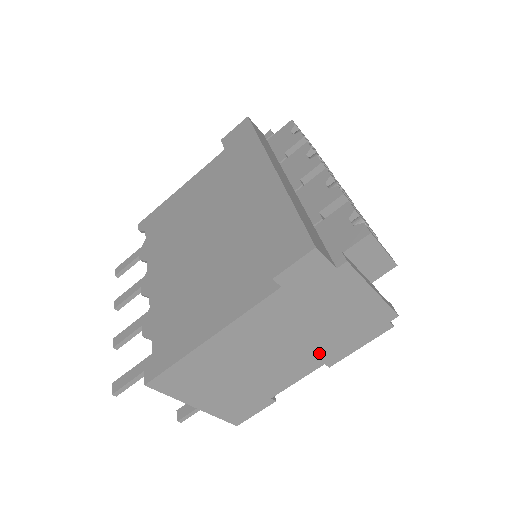
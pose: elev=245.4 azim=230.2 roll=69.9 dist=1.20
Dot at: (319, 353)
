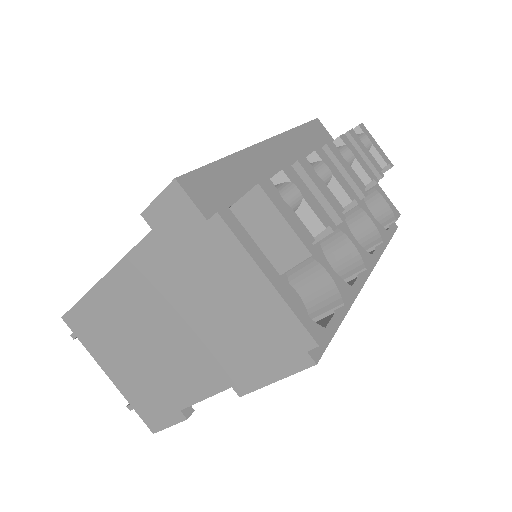
Dot at: (220, 363)
